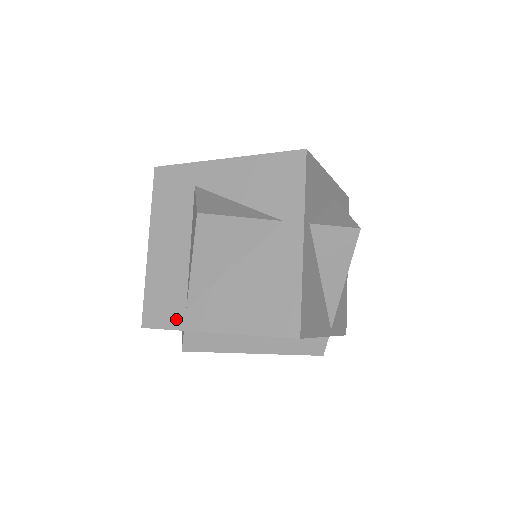
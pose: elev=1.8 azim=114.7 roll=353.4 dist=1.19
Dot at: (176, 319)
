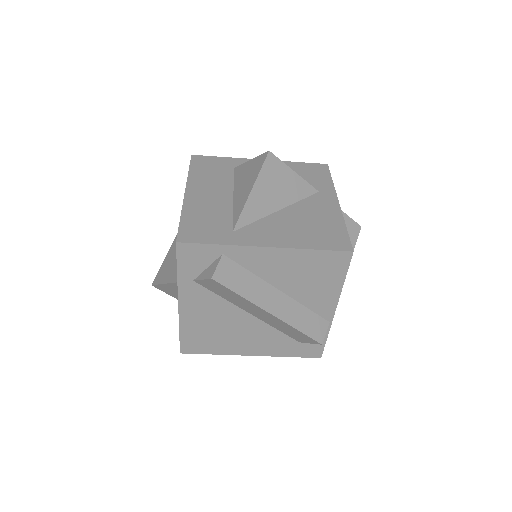
Dot at: (221, 237)
